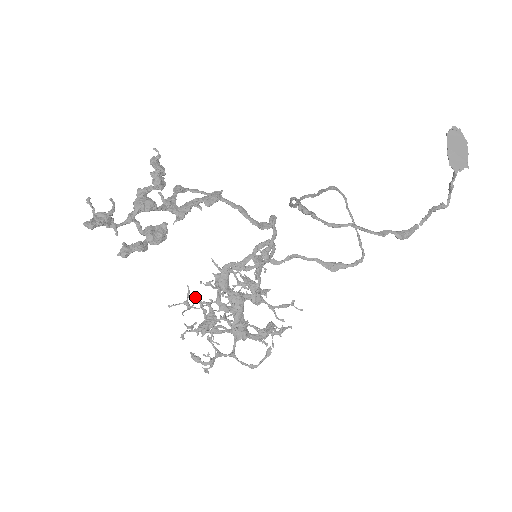
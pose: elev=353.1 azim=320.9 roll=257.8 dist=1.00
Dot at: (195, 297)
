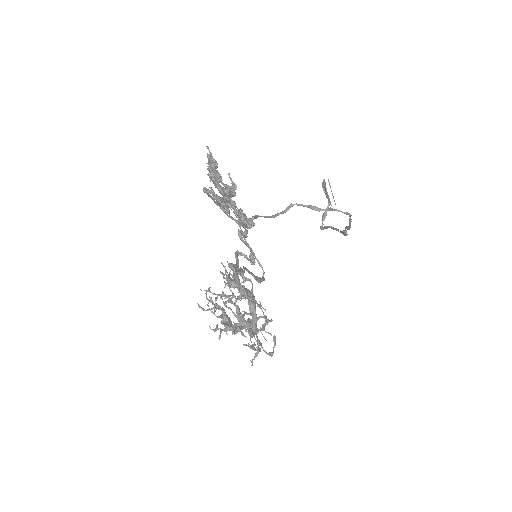
Dot at: (212, 300)
